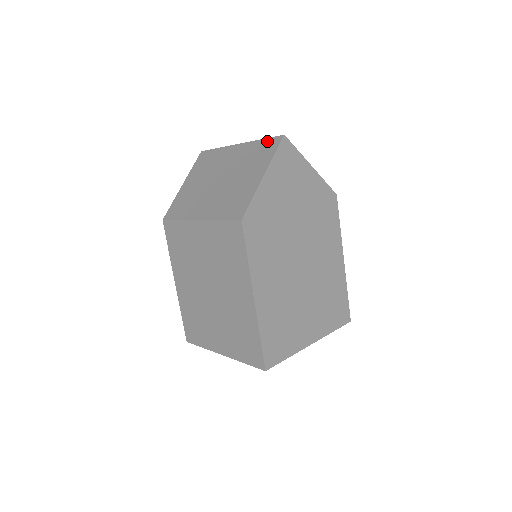
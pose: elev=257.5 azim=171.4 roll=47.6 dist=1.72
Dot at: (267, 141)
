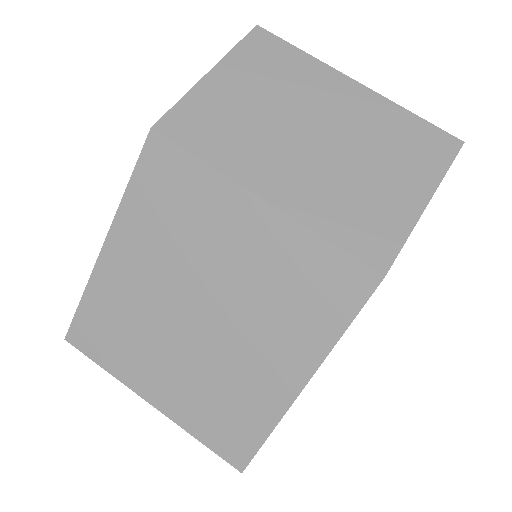
Dot at: (428, 128)
